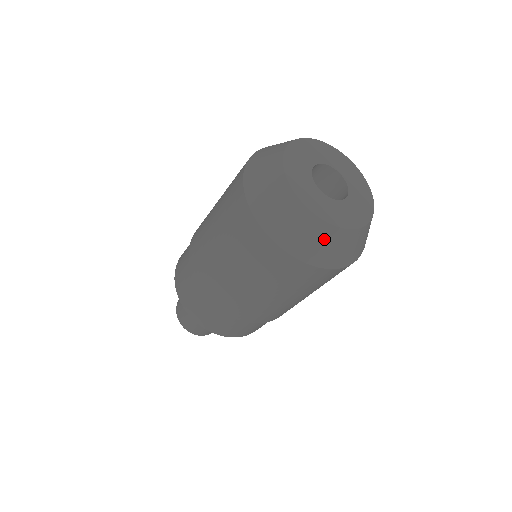
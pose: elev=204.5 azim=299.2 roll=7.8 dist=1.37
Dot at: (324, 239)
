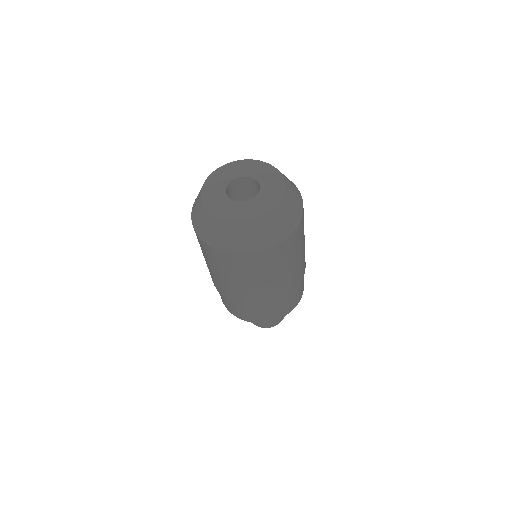
Dot at: (223, 231)
